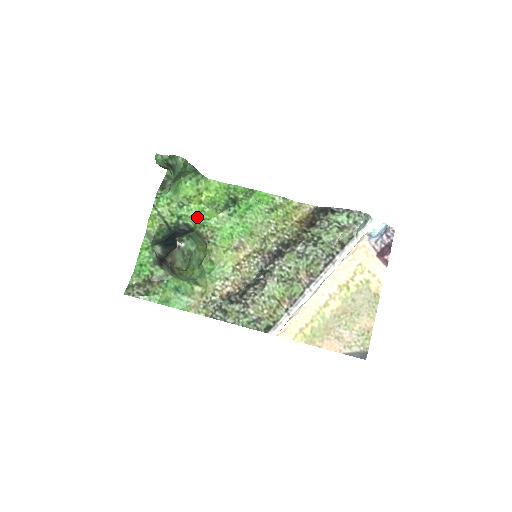
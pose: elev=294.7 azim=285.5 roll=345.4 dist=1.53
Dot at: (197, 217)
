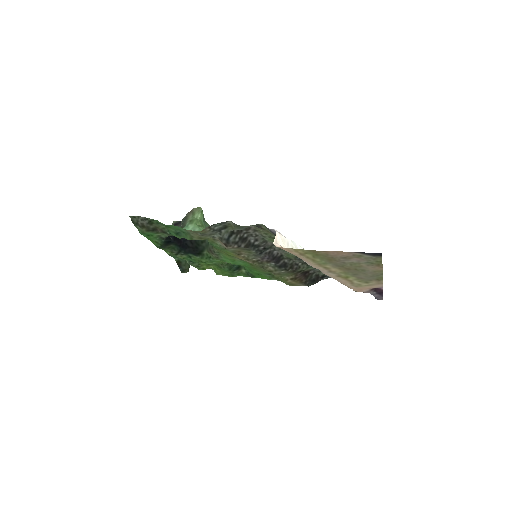
Dot at: occluded
